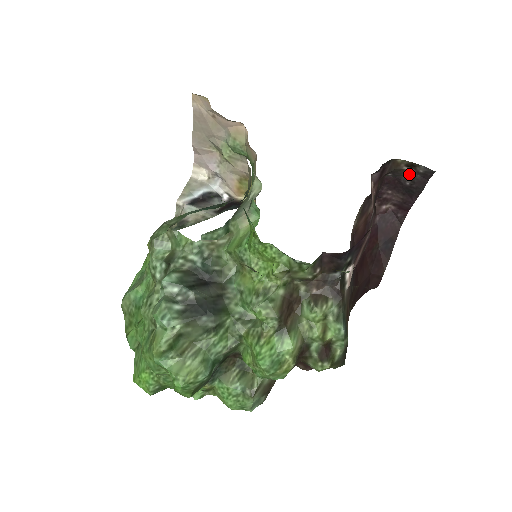
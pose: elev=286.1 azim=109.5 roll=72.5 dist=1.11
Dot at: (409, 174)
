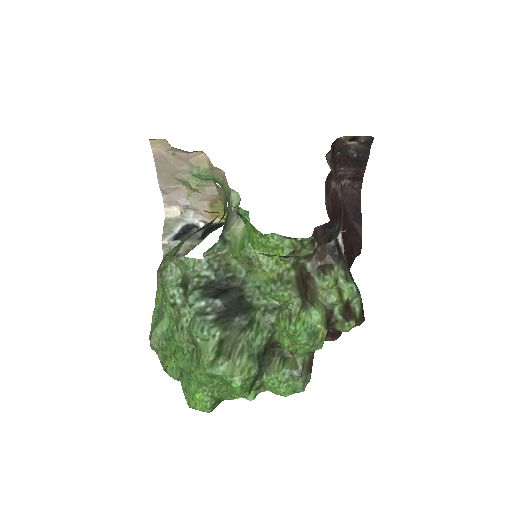
Dot at: (354, 147)
